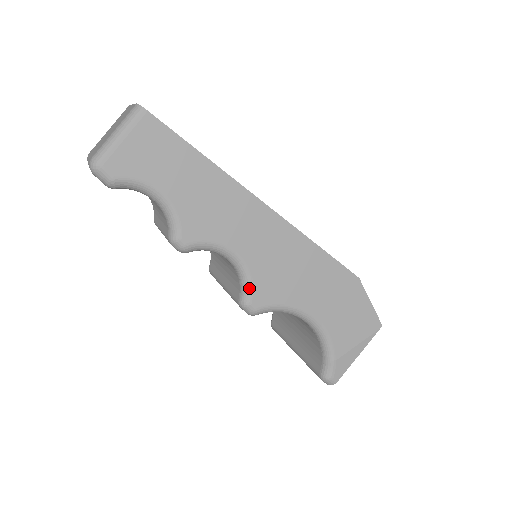
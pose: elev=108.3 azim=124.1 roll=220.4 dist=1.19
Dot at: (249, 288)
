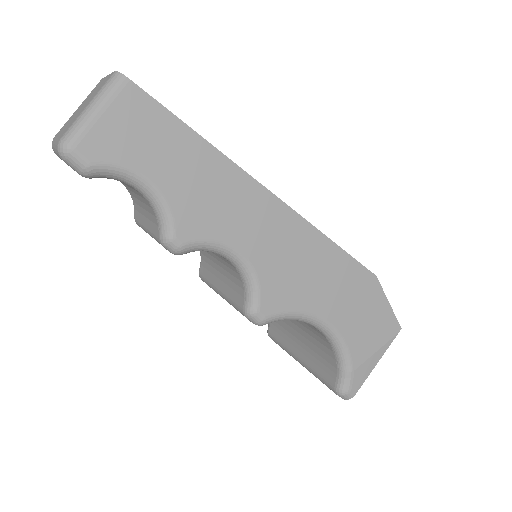
Dot at: (256, 294)
